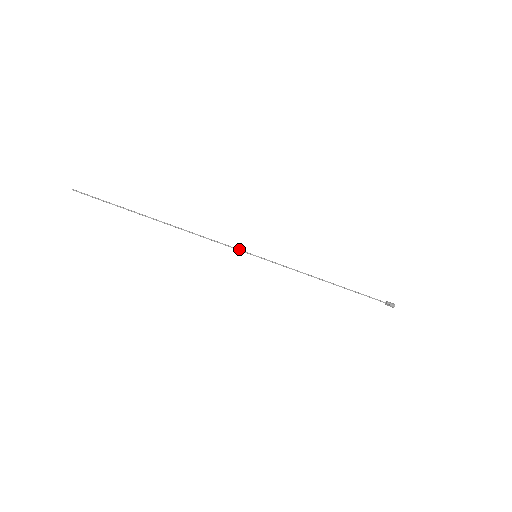
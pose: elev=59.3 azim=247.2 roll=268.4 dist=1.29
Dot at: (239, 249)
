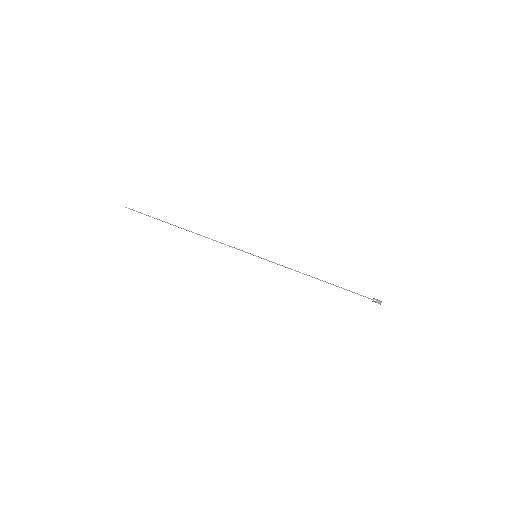
Dot at: (242, 250)
